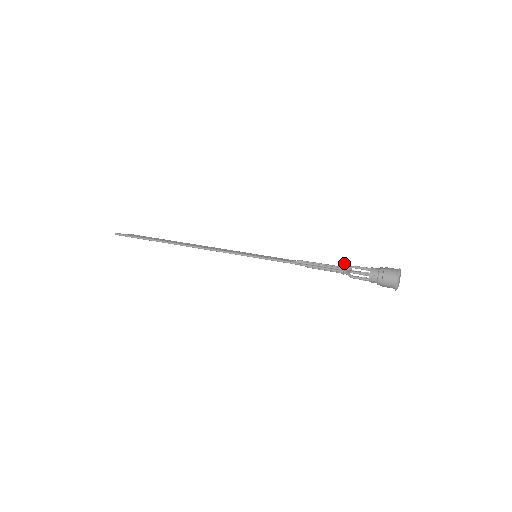
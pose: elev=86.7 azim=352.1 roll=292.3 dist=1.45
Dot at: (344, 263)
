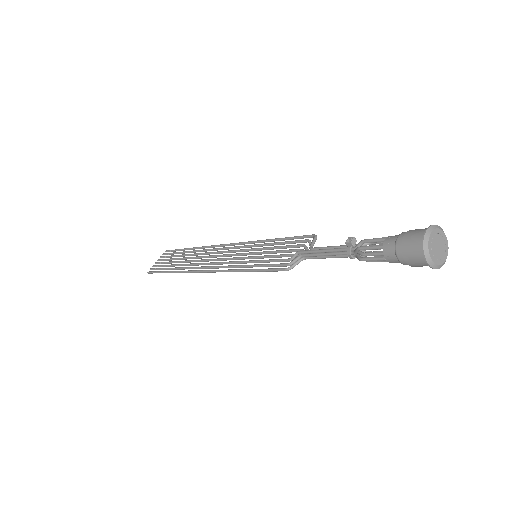
Dot at: (348, 239)
